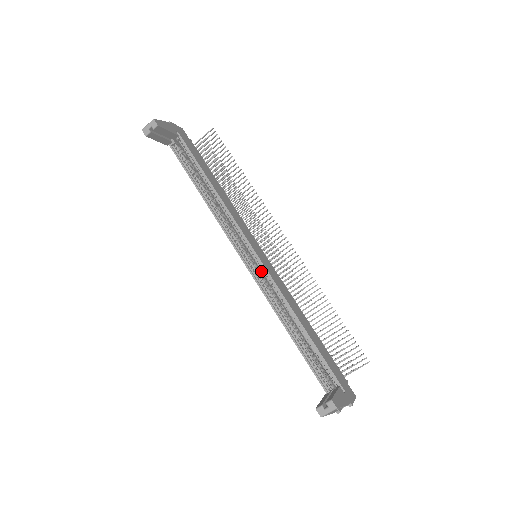
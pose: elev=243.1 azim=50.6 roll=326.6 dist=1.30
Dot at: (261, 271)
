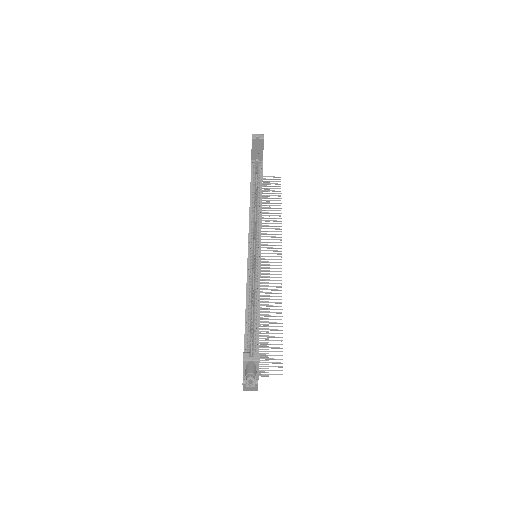
Dot at: (254, 265)
